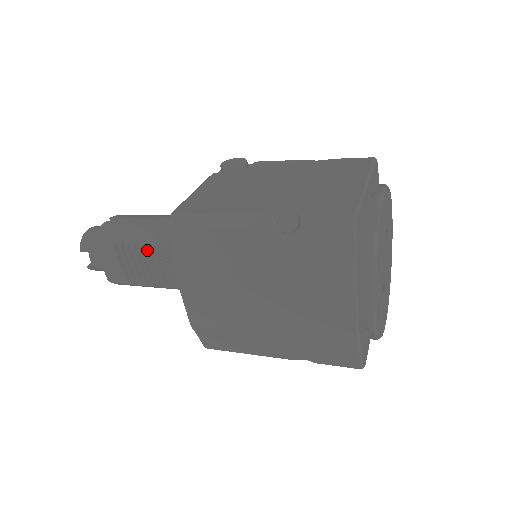
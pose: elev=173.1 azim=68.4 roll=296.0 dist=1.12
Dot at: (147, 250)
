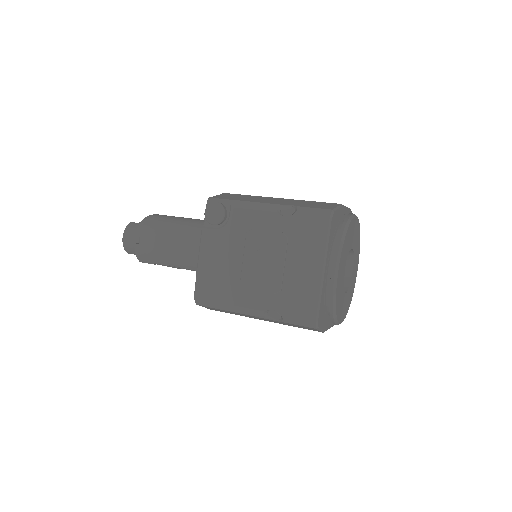
Dot at: (179, 268)
